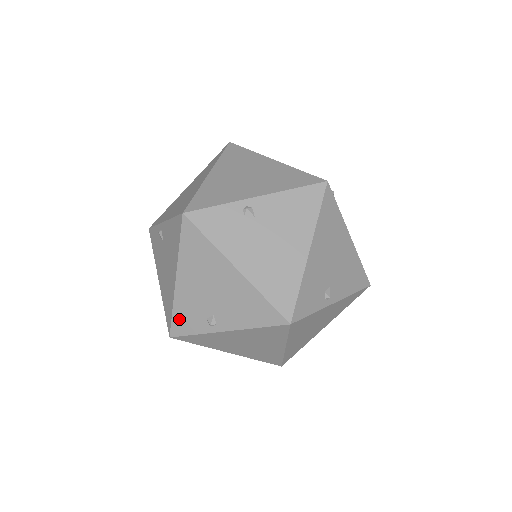
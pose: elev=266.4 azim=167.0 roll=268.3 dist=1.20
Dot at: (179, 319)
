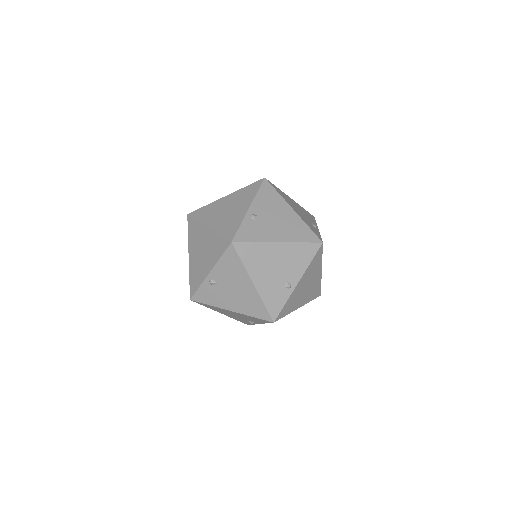
Dot at: (241, 321)
